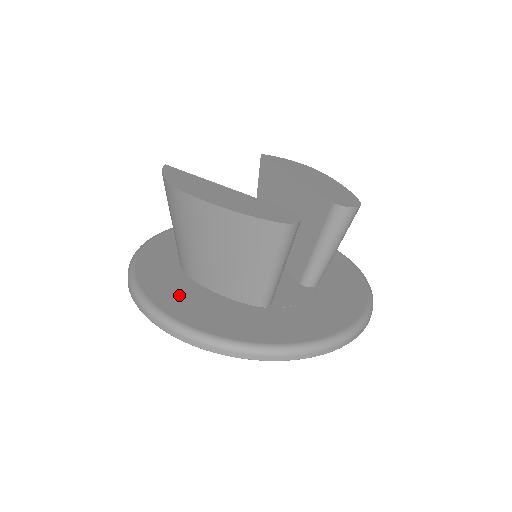
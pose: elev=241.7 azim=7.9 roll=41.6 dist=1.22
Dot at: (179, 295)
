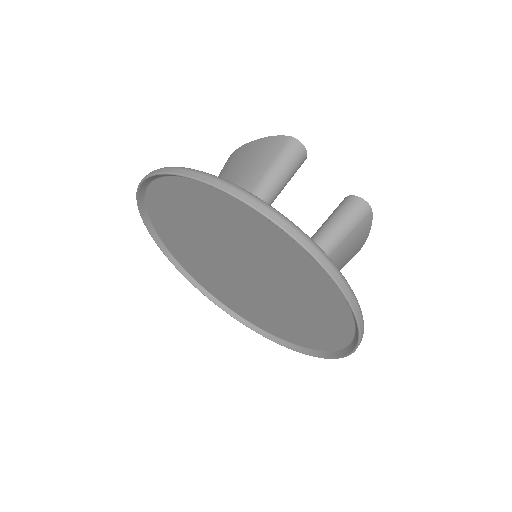
Dot at: occluded
